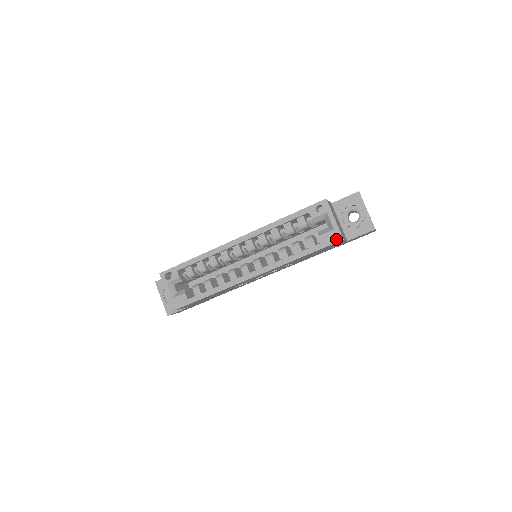
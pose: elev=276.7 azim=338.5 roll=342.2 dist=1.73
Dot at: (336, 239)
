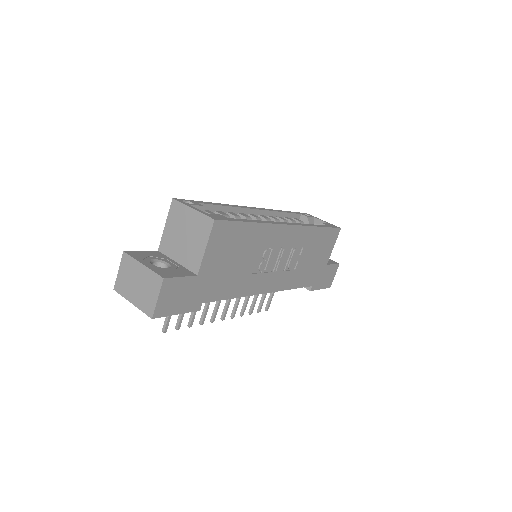
Dot at: (336, 227)
